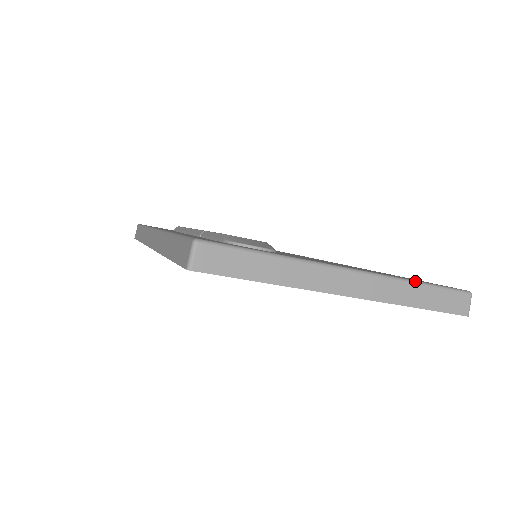
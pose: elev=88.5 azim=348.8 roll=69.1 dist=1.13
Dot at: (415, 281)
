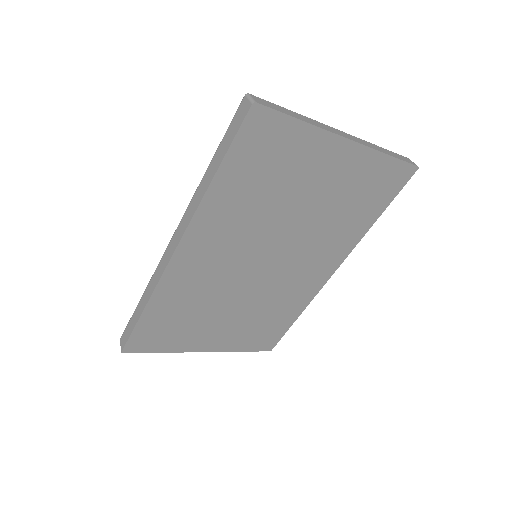
Dot at: occluded
